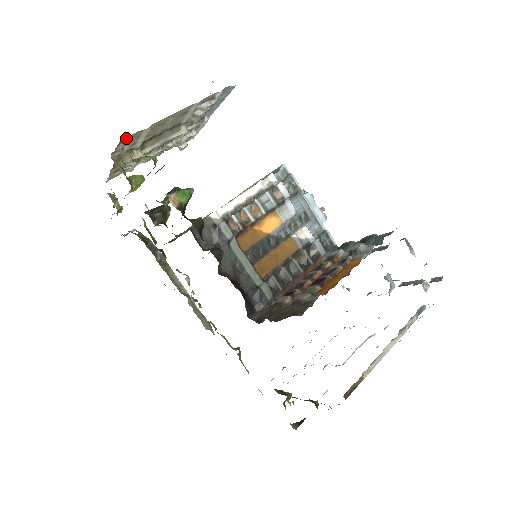
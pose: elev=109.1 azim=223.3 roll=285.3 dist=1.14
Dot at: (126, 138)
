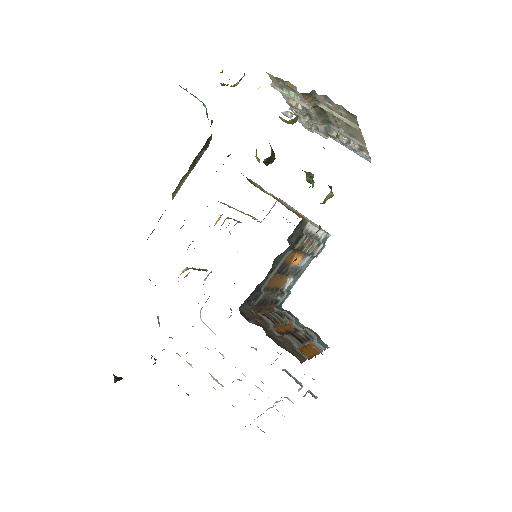
Dot at: (355, 117)
